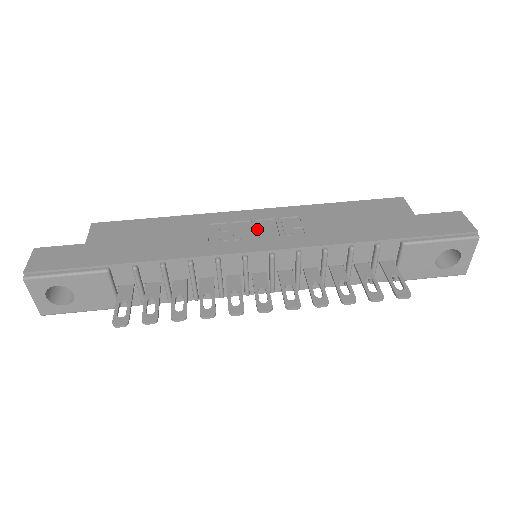
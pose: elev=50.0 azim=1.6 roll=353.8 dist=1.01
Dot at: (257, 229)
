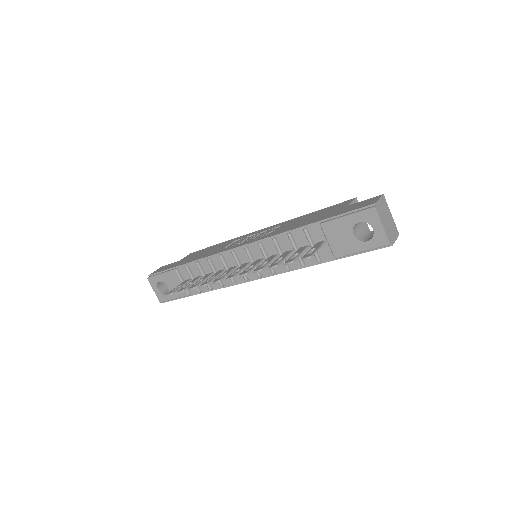
Dot at: occluded
